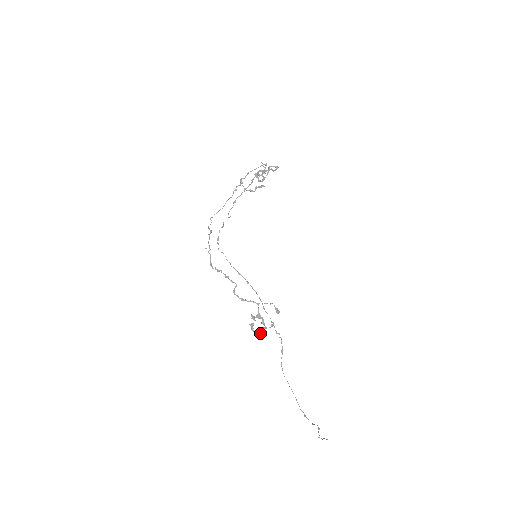
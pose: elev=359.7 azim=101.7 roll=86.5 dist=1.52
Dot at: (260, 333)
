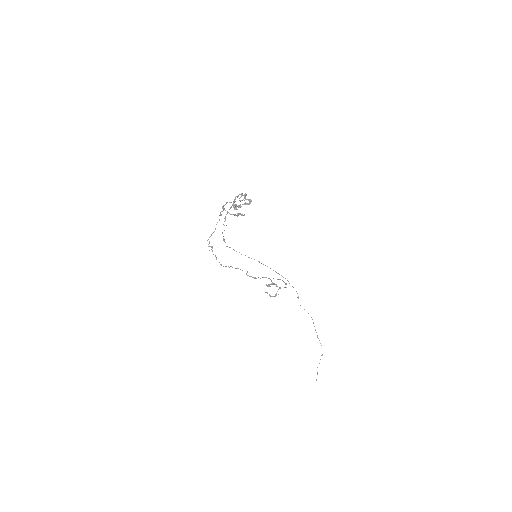
Dot at: (275, 296)
